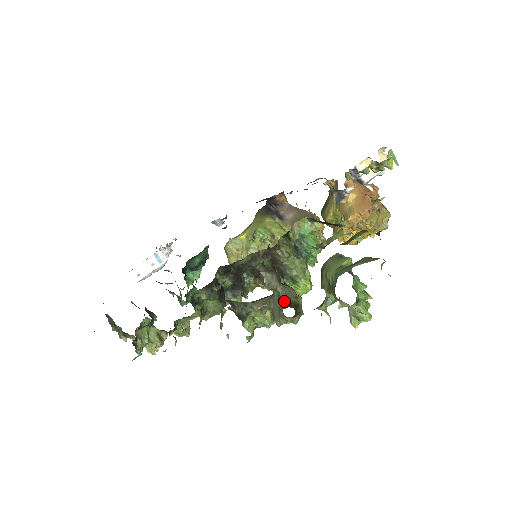
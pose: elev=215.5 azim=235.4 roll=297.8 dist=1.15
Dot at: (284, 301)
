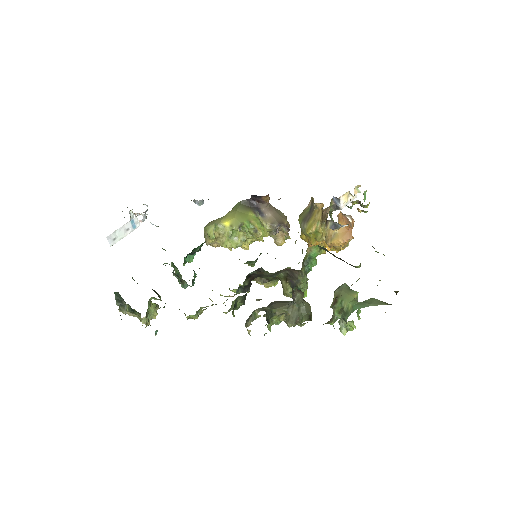
Dot at: (304, 314)
